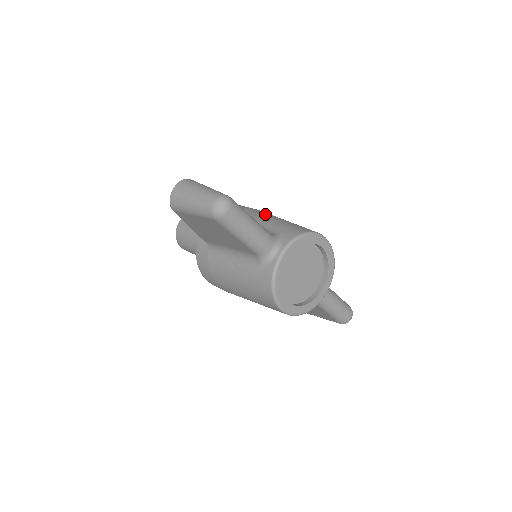
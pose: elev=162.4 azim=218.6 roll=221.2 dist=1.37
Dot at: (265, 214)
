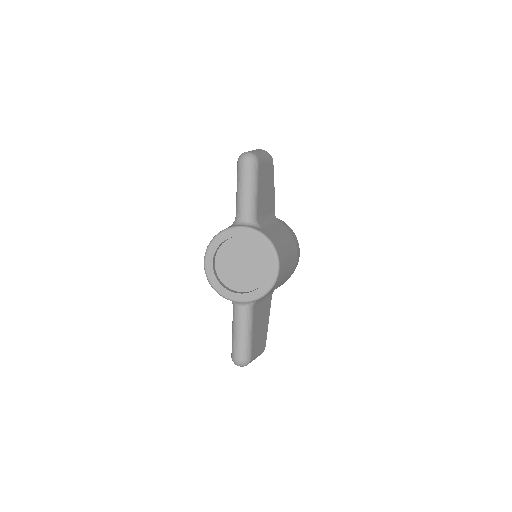
Dot at: (287, 237)
